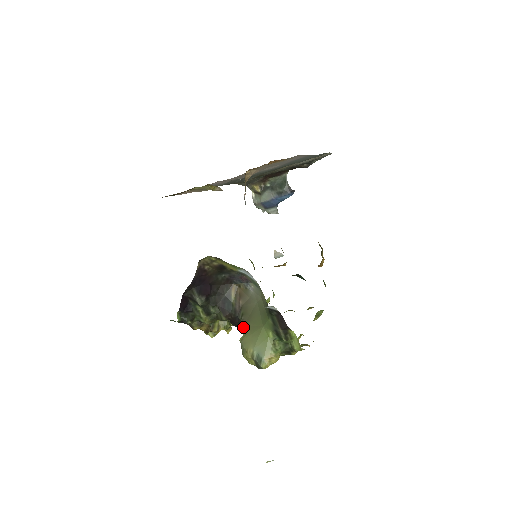
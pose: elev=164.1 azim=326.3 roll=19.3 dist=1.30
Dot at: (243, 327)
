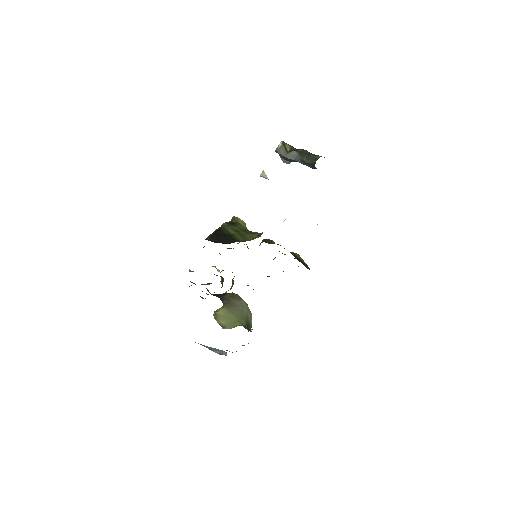
Dot at: (223, 308)
